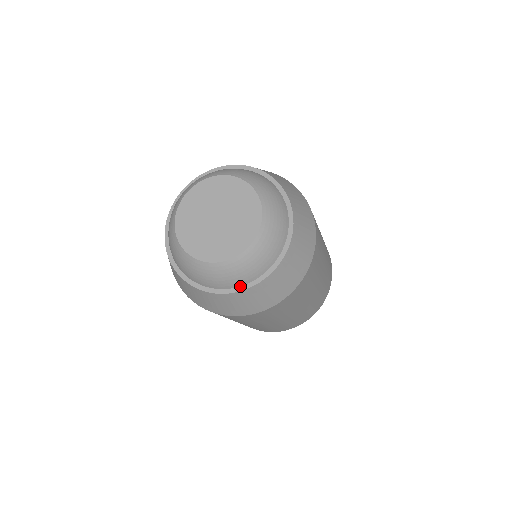
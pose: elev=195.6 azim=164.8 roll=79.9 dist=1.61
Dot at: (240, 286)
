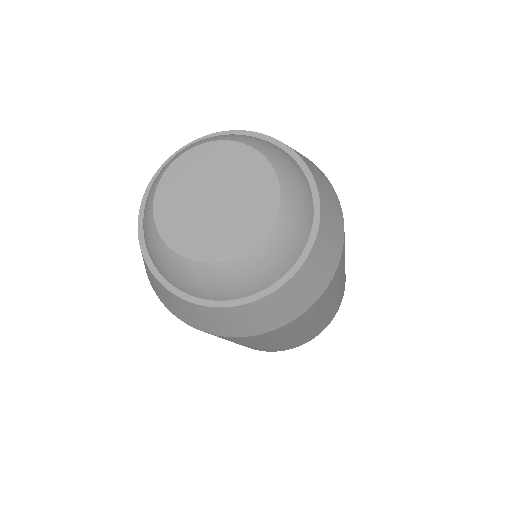
Dot at: (252, 294)
